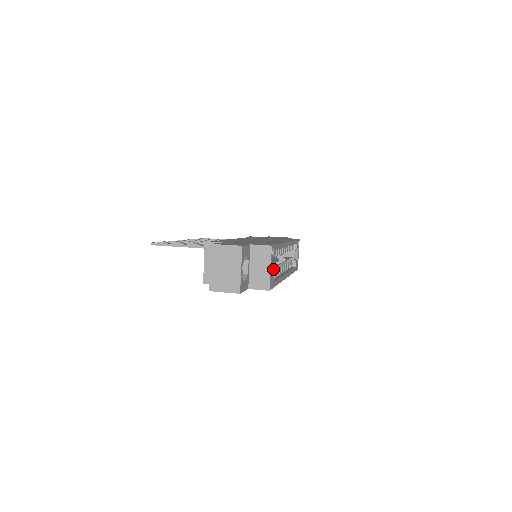
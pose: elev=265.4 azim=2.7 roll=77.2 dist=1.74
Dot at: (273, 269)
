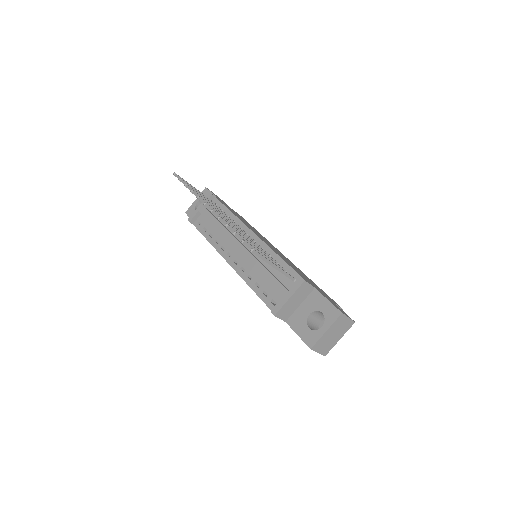
Dot at: occluded
